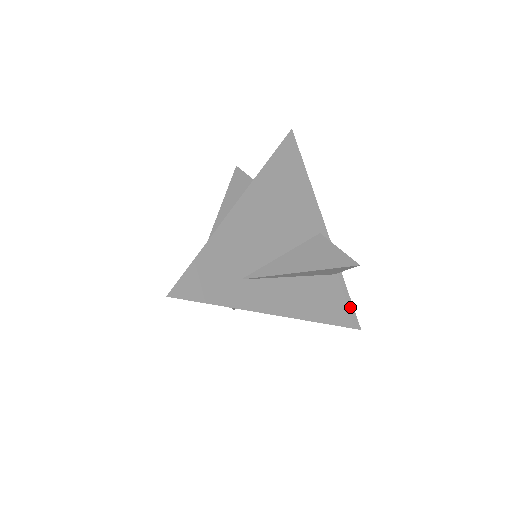
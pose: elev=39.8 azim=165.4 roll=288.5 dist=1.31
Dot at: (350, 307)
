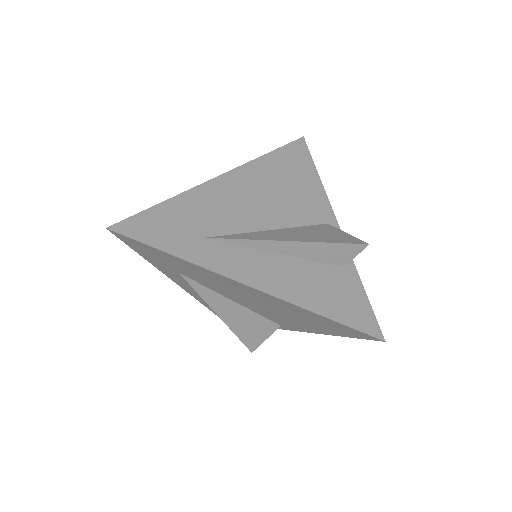
Dot at: (367, 309)
